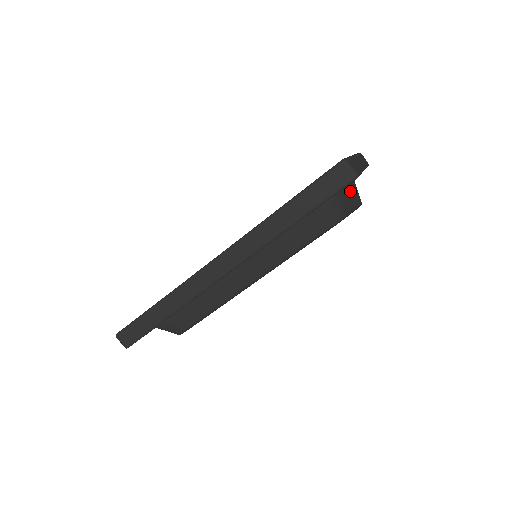
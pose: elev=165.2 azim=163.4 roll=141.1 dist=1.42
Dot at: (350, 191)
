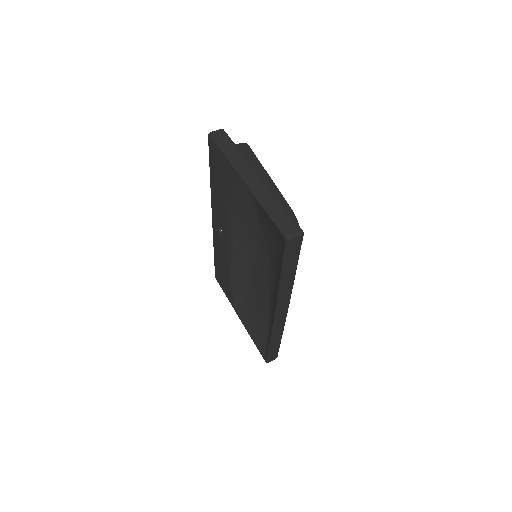
Dot at: occluded
